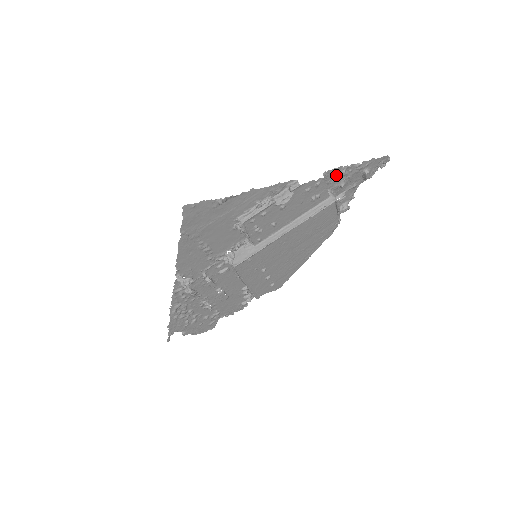
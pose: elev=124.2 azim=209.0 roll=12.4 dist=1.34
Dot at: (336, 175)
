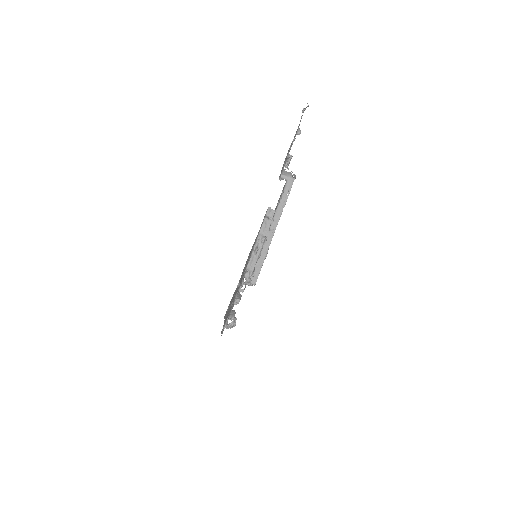
Dot at: (284, 164)
